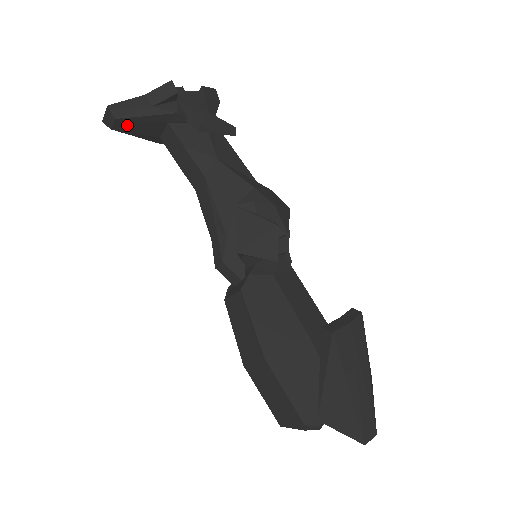
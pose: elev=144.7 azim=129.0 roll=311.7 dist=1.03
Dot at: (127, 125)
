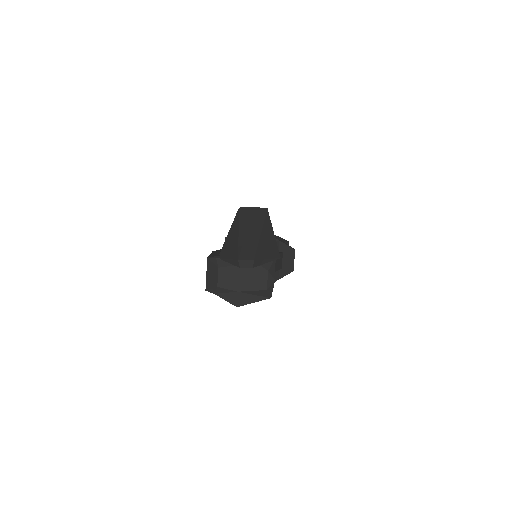
Dot at: occluded
